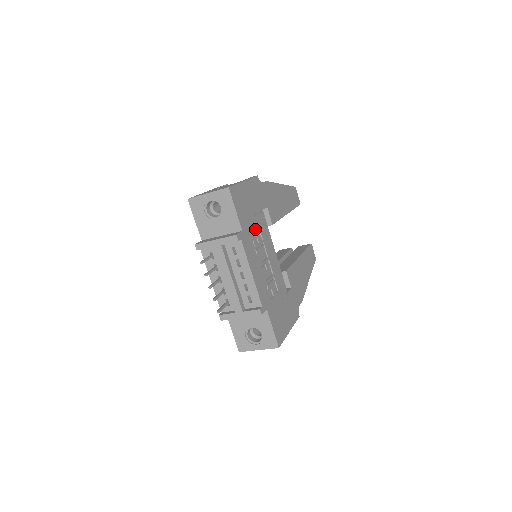
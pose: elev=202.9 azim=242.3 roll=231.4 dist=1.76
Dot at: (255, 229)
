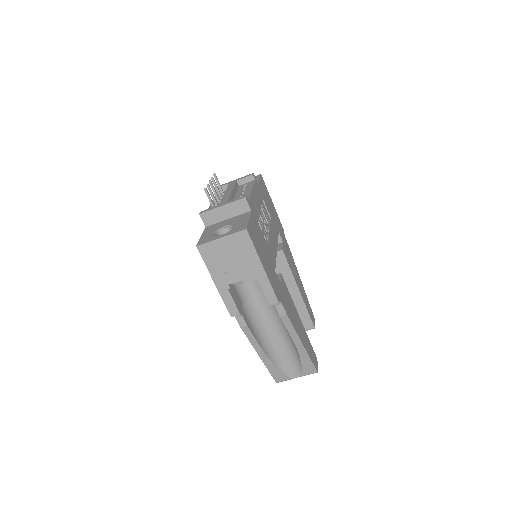
Dot at: (267, 213)
